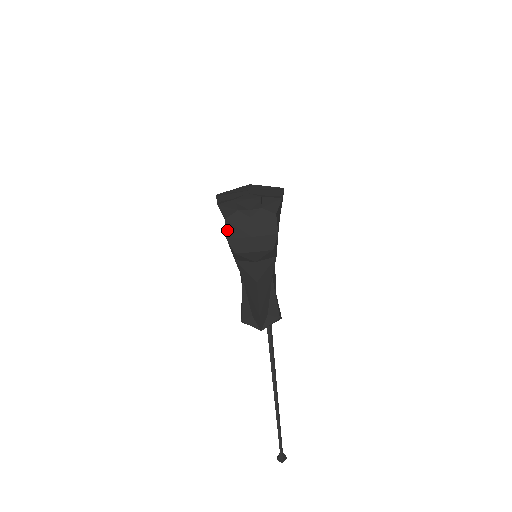
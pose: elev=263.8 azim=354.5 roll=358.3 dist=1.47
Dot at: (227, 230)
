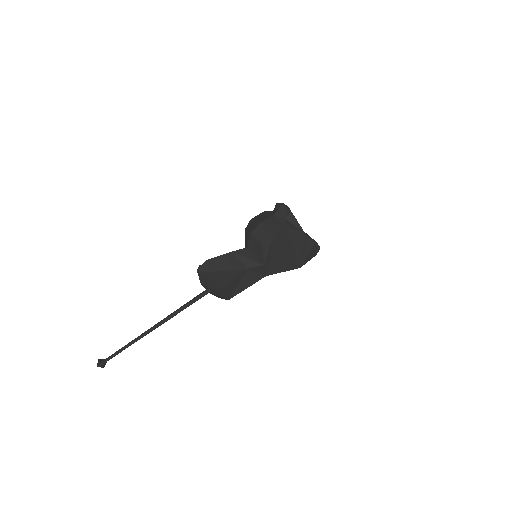
Dot at: (257, 216)
